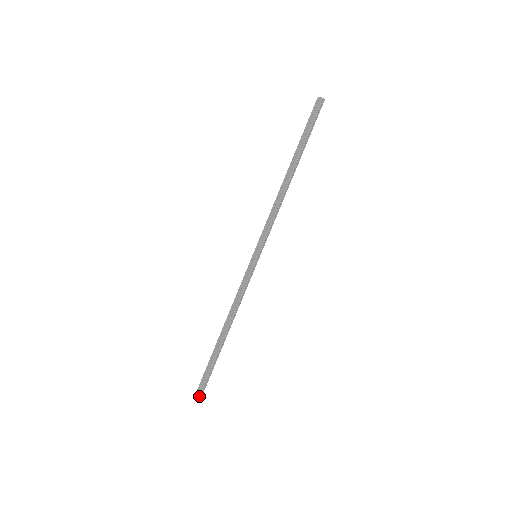
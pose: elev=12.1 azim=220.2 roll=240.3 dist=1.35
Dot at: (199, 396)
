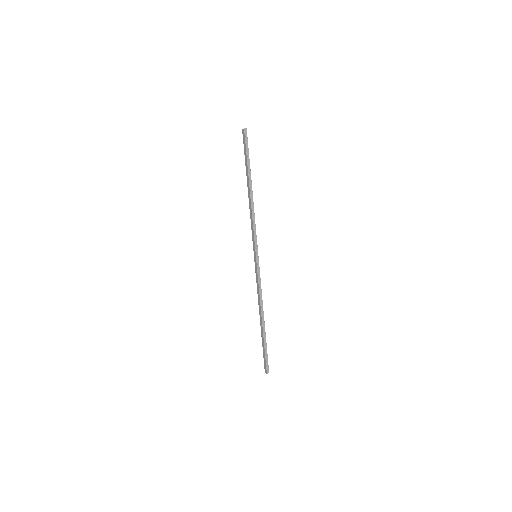
Dot at: (266, 370)
